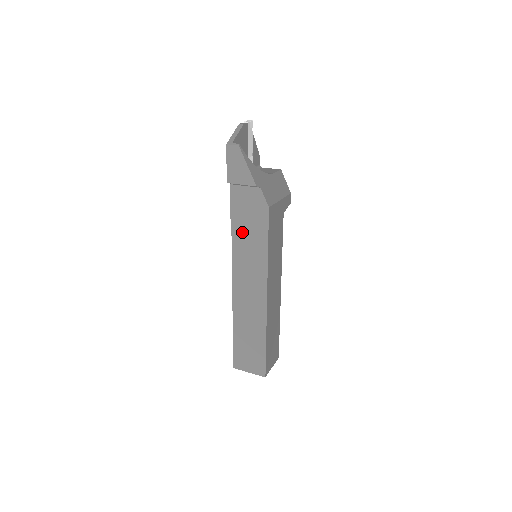
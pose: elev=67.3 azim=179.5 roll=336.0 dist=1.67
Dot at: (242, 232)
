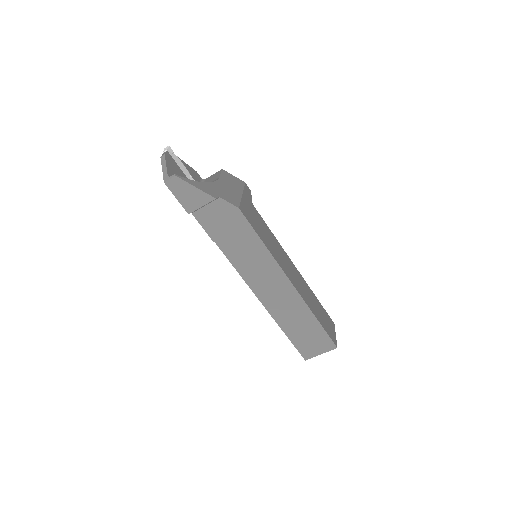
Dot at: (231, 245)
